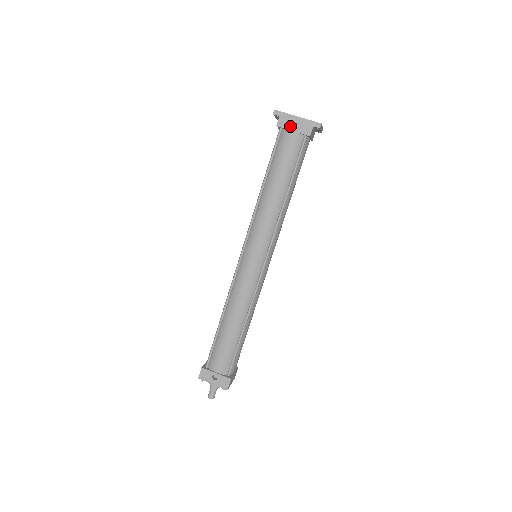
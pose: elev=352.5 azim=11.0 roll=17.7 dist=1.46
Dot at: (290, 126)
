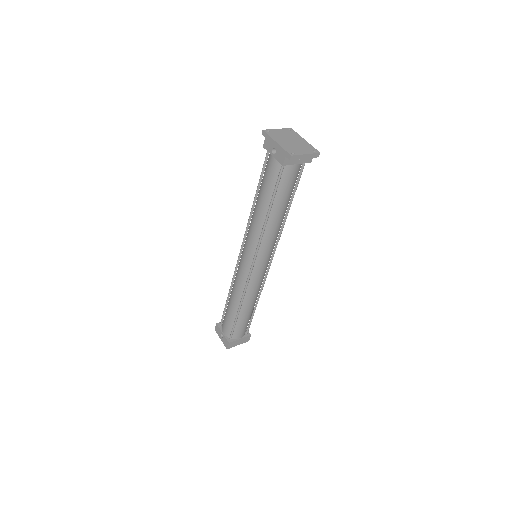
Dot at: (271, 150)
